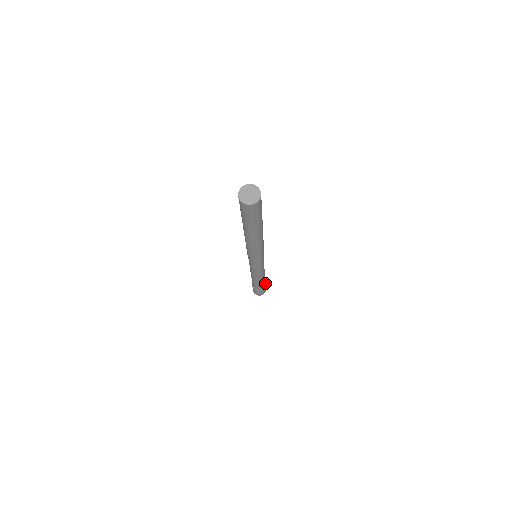
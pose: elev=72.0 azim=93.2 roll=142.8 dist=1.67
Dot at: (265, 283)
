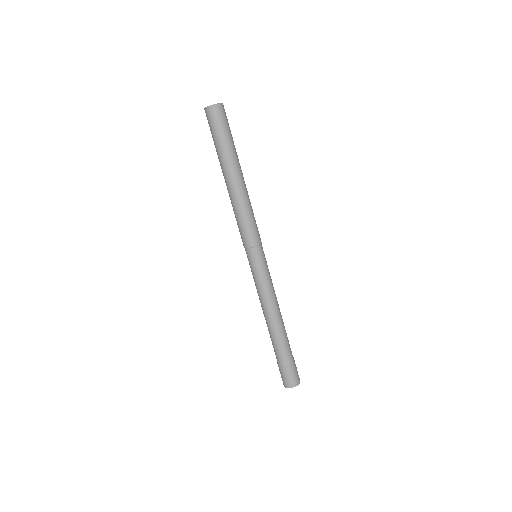
Dot at: (293, 357)
